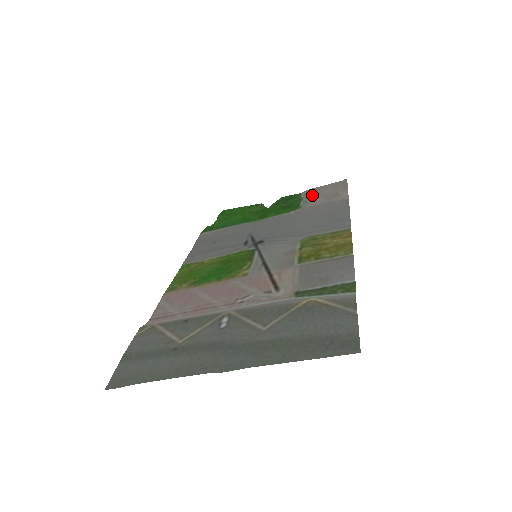
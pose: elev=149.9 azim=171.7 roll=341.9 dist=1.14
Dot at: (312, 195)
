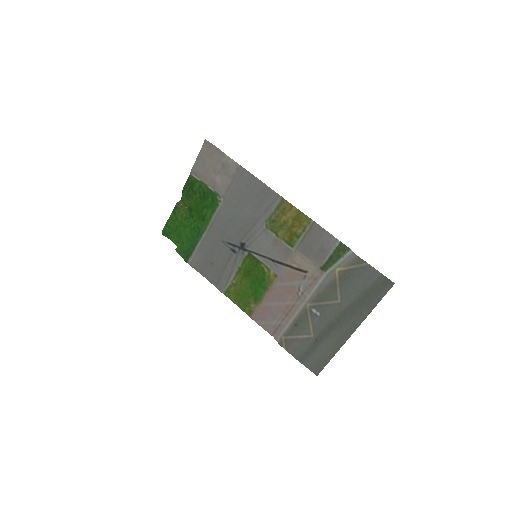
Dot at: (206, 175)
